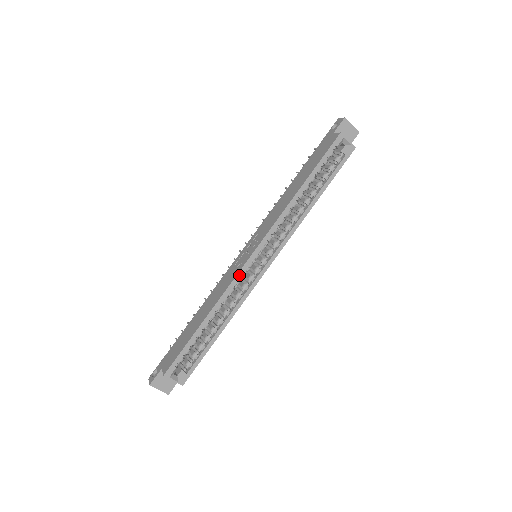
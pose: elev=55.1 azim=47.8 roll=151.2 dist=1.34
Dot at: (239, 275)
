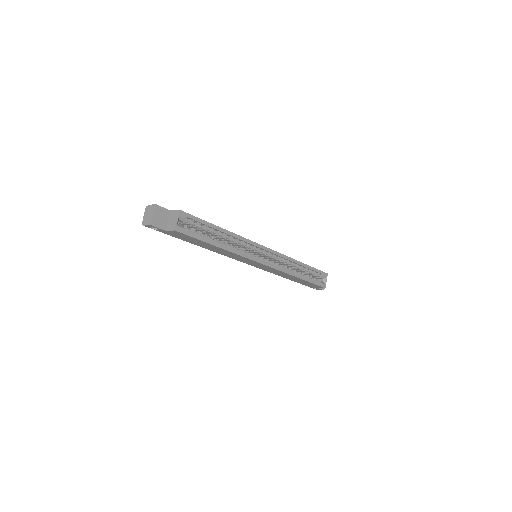
Dot at: (254, 243)
